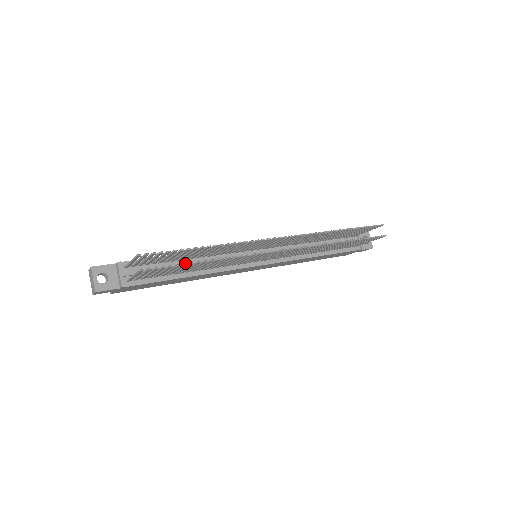
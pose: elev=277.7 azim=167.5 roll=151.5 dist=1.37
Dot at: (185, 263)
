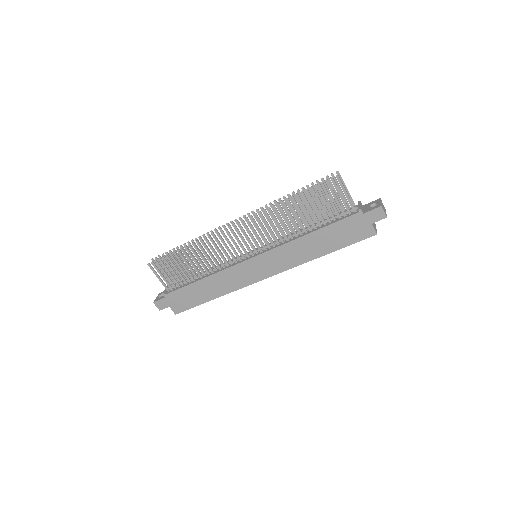
Dot at: (170, 253)
